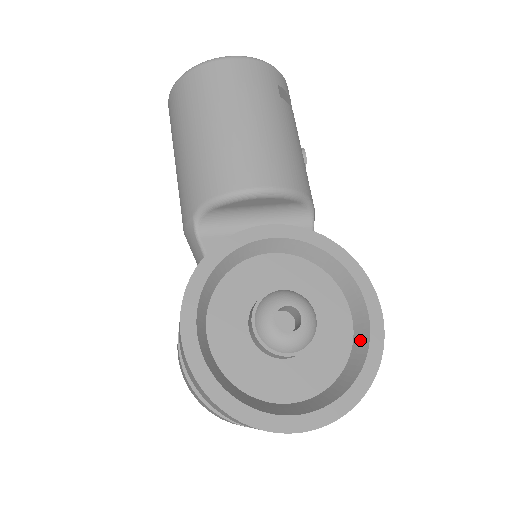
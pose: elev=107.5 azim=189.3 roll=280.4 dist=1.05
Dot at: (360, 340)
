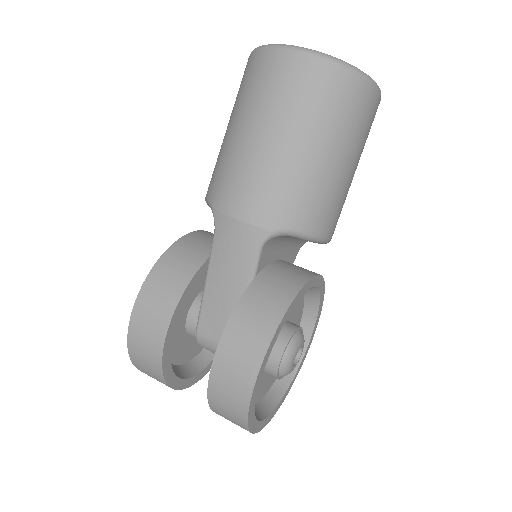
Dot at: occluded
